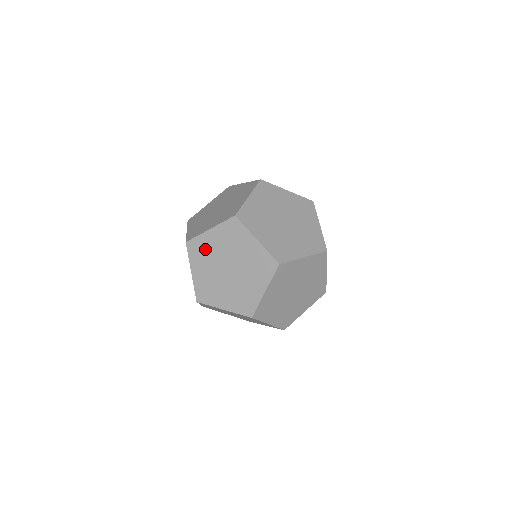
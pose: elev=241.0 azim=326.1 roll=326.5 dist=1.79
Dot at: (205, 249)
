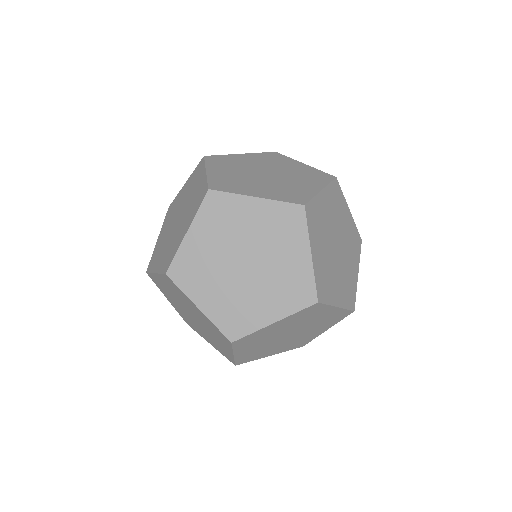
Dot at: (164, 288)
